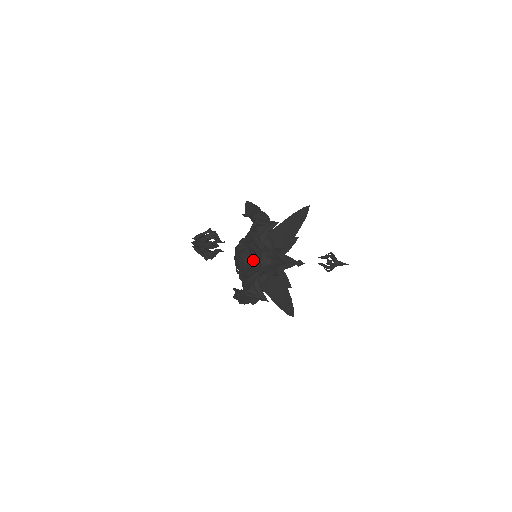
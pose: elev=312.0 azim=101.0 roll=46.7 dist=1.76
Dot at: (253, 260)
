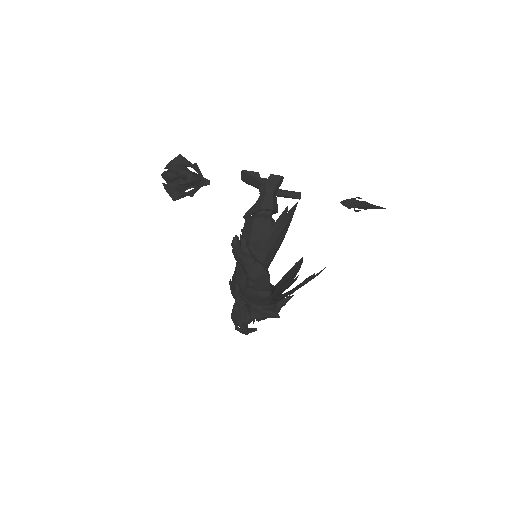
Dot at: occluded
